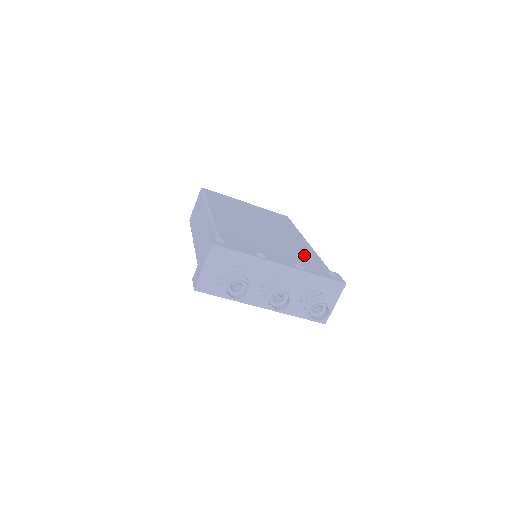
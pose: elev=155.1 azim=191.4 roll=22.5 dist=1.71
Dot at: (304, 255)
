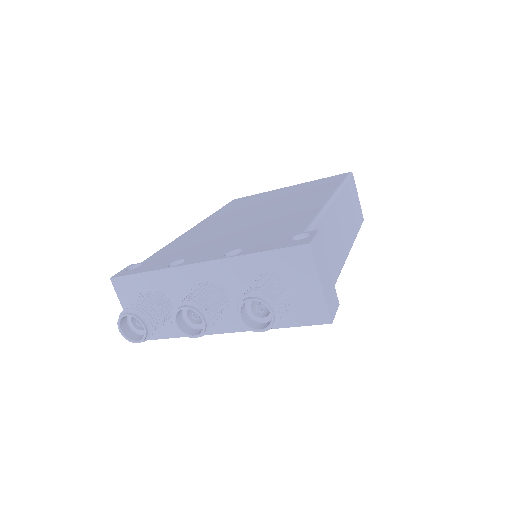
Dot at: (280, 226)
